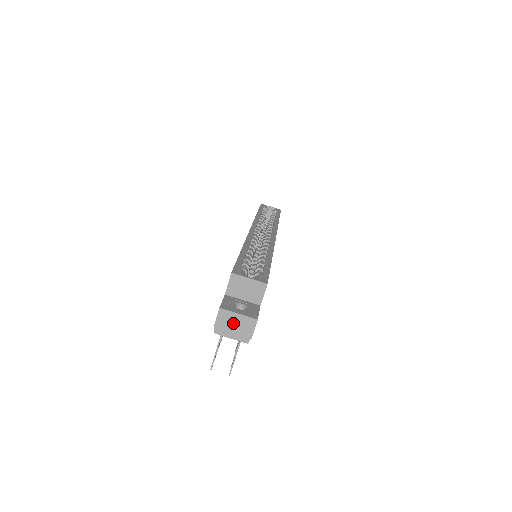
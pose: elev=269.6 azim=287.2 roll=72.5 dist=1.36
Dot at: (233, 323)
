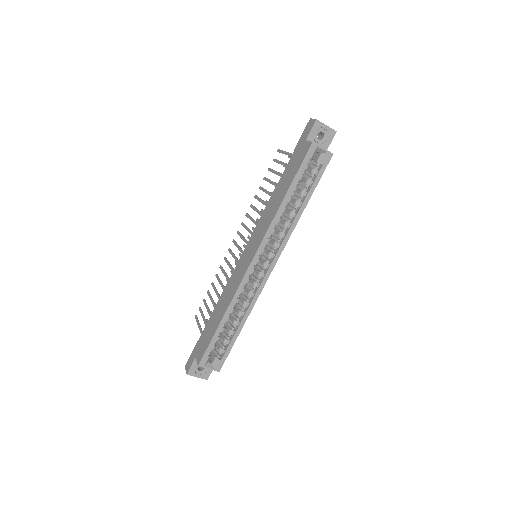
Dot at: occluded
